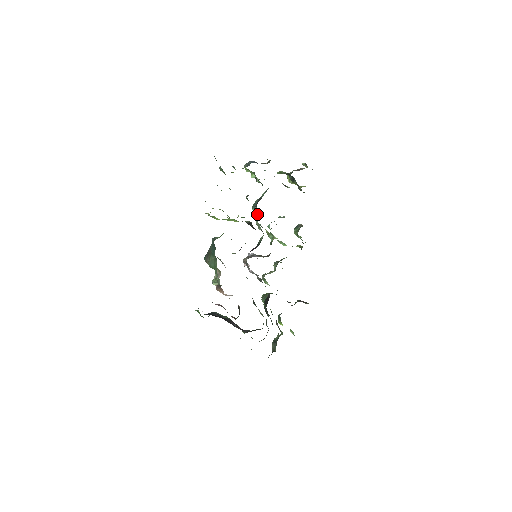
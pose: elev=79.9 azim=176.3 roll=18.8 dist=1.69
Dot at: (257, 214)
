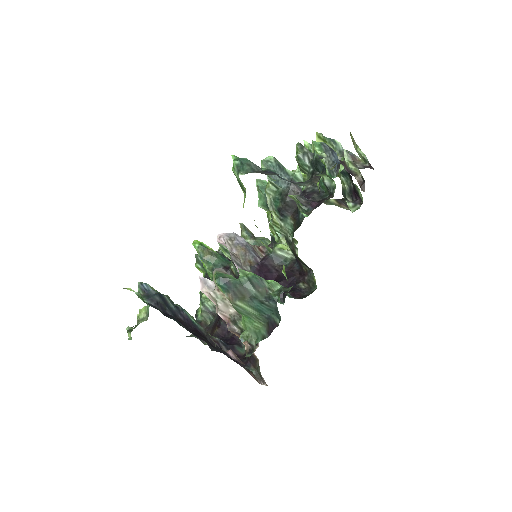
Dot at: (272, 190)
